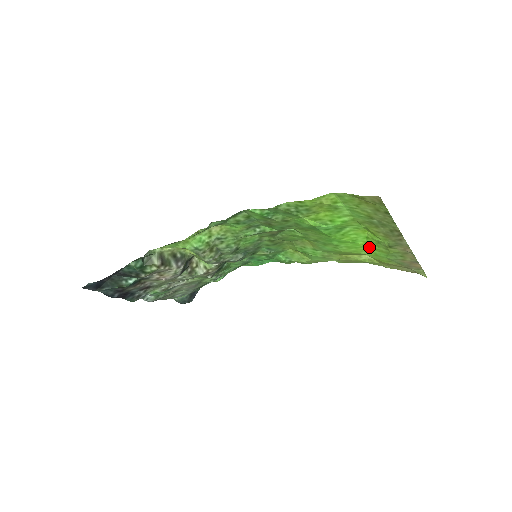
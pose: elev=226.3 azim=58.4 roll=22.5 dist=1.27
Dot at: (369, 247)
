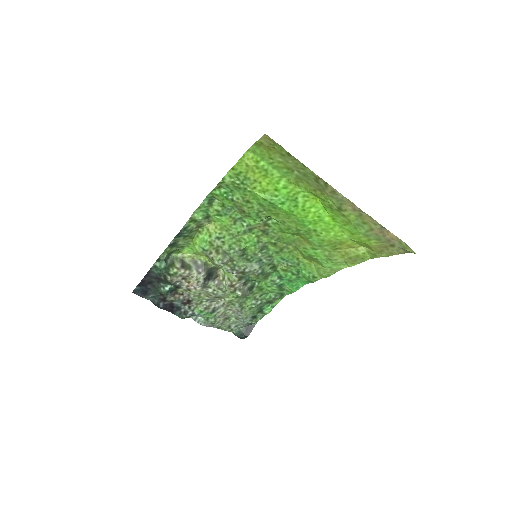
Dot at: (338, 223)
